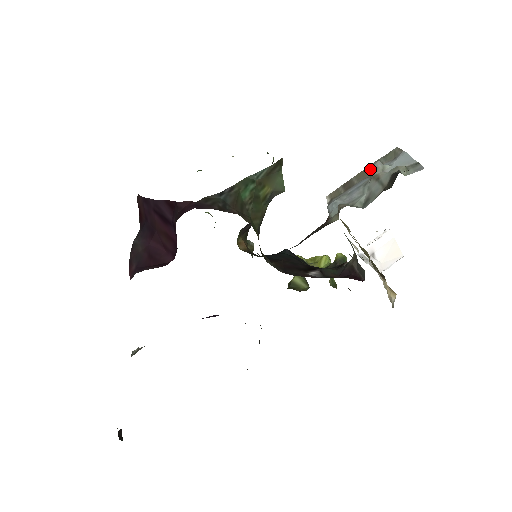
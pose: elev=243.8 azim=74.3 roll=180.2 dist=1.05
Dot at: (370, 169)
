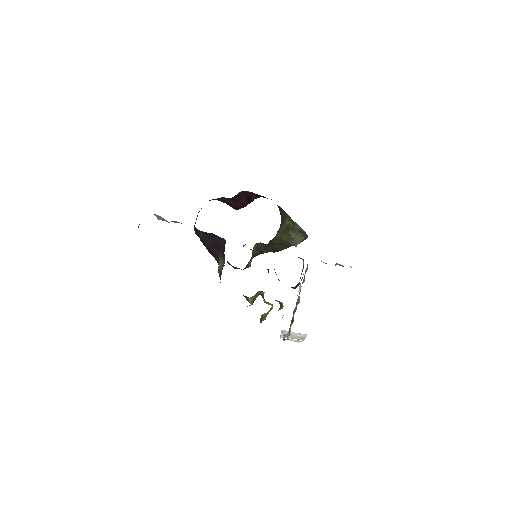
Dot at: occluded
